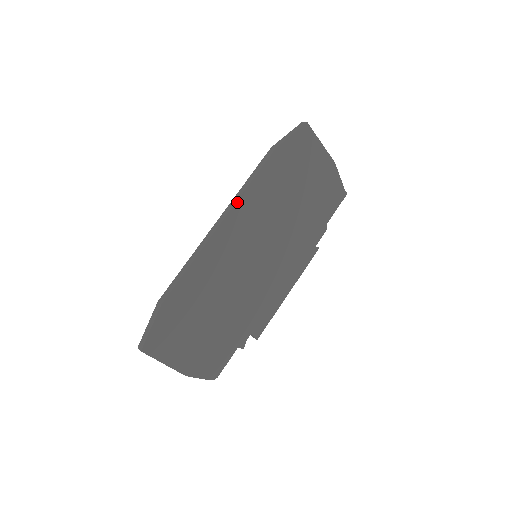
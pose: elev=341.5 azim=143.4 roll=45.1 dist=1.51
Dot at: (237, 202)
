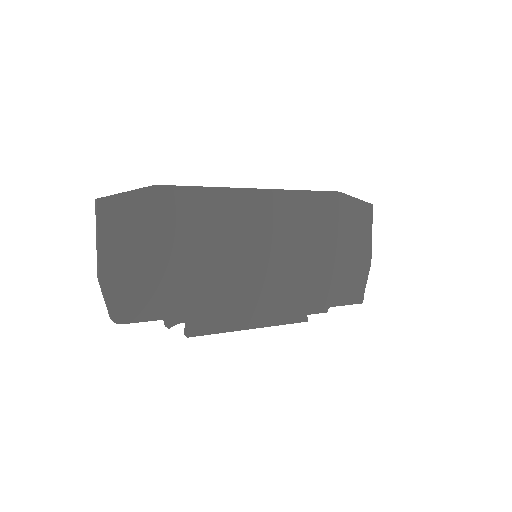
Dot at: (282, 190)
